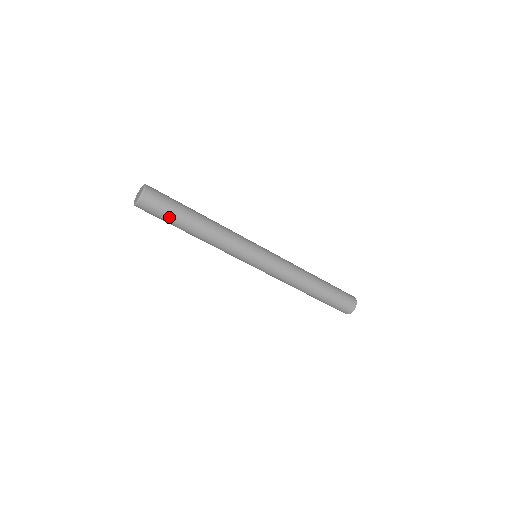
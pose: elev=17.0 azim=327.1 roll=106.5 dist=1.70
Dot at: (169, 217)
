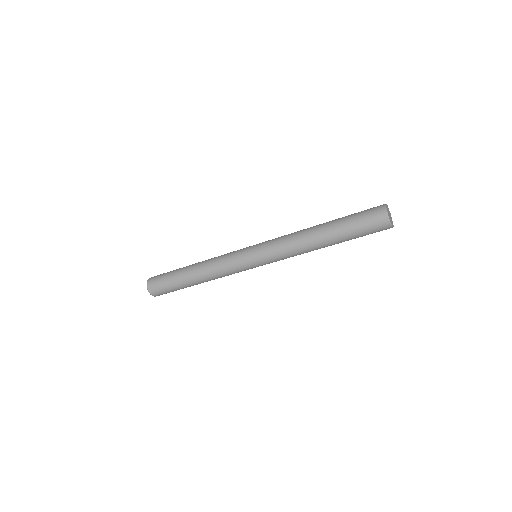
Dot at: (170, 283)
